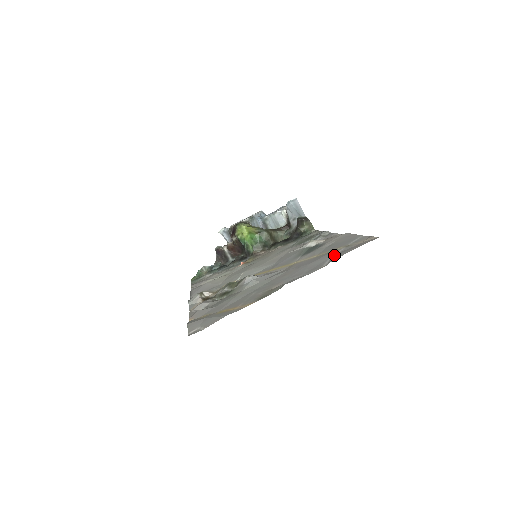
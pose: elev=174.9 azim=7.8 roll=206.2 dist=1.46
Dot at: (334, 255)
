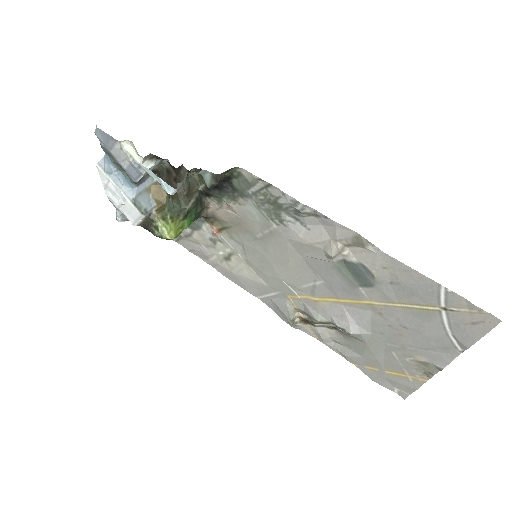
Dot at: (449, 329)
